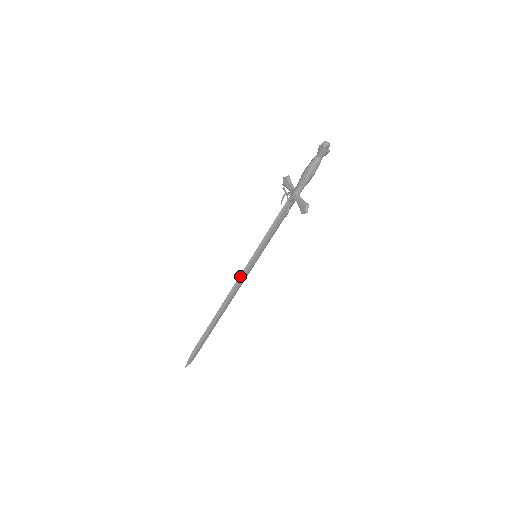
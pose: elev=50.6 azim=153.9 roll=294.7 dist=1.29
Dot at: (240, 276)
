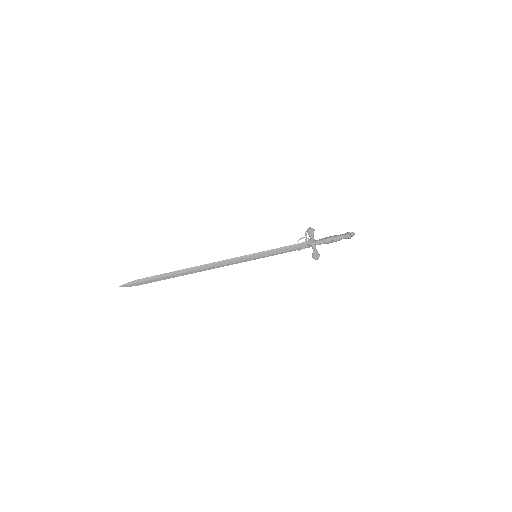
Dot at: (231, 259)
